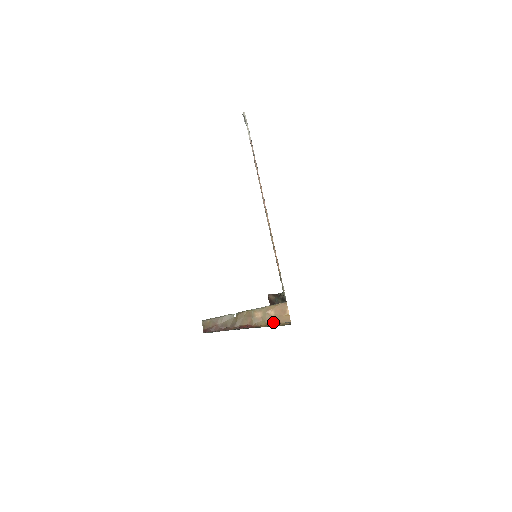
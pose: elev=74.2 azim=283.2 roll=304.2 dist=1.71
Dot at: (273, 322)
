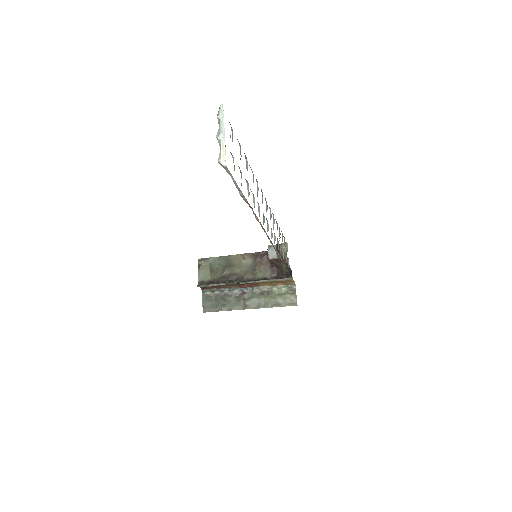
Dot at: (276, 283)
